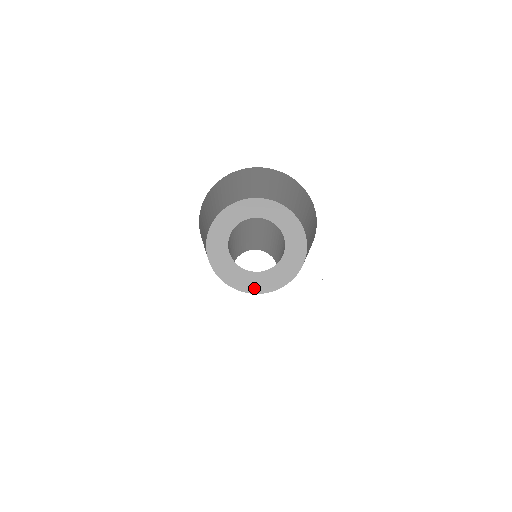
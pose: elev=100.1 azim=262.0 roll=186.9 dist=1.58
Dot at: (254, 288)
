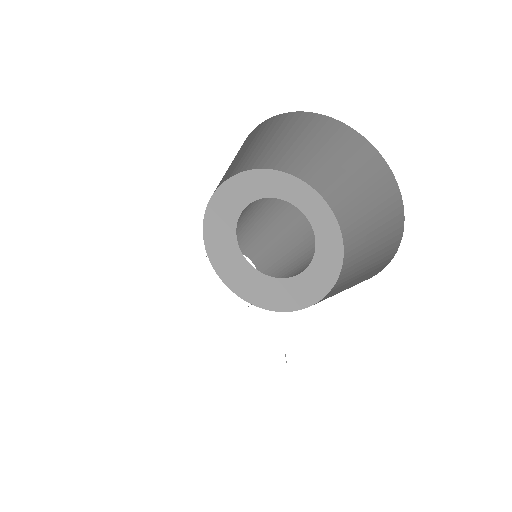
Dot at: (228, 275)
